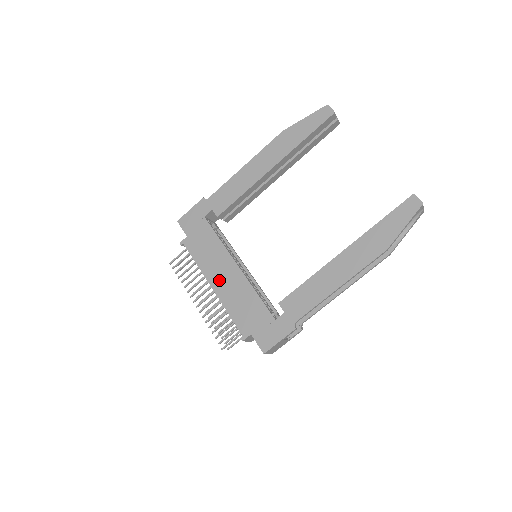
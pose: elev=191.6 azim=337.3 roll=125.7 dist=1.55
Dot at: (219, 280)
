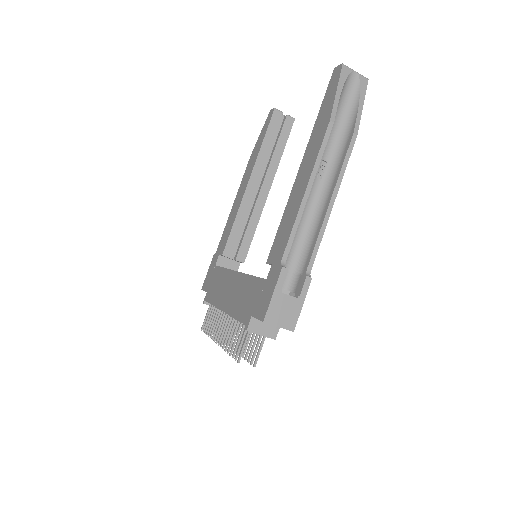
Dot at: (226, 298)
